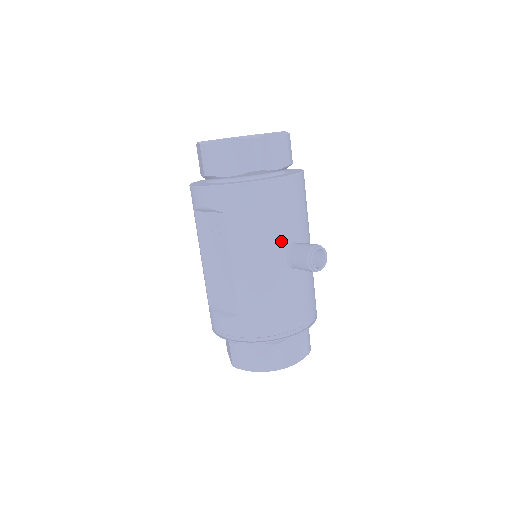
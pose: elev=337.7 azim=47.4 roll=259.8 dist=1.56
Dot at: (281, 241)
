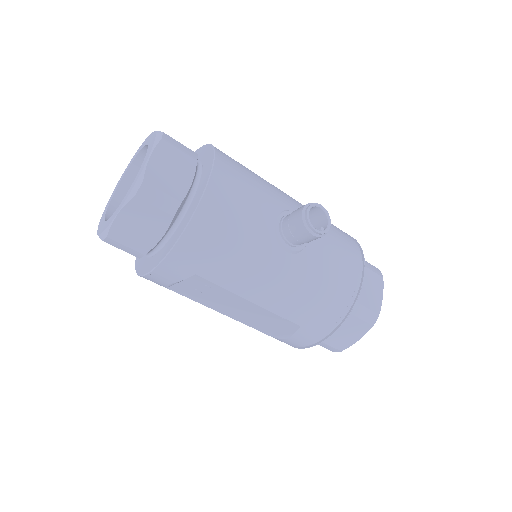
Dot at: (268, 238)
